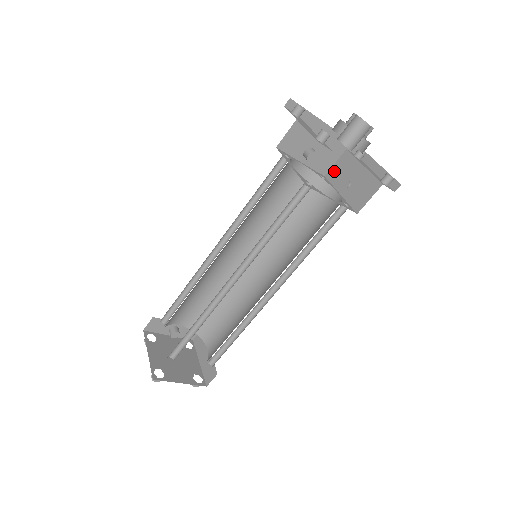
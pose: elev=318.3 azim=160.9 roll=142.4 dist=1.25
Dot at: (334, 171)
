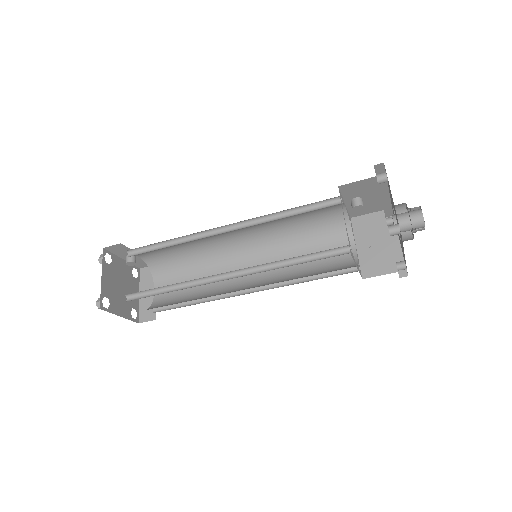
Dot at: (362, 221)
